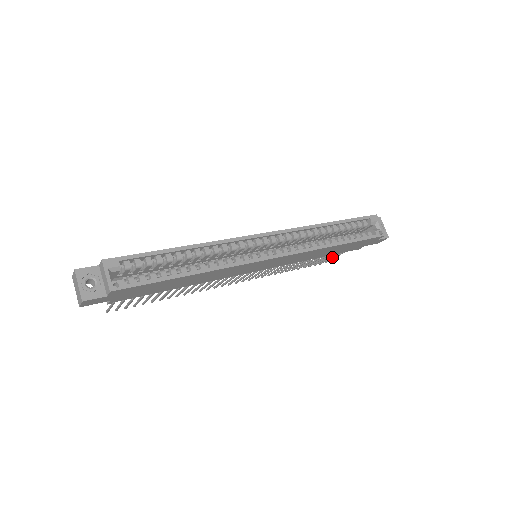
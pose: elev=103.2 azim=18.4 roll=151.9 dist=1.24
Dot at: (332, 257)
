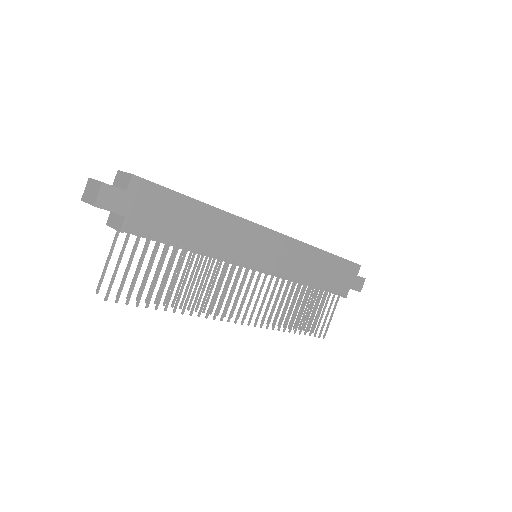
Dot at: (327, 316)
